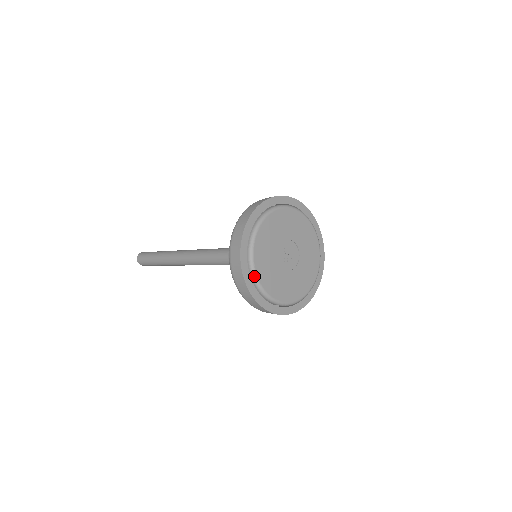
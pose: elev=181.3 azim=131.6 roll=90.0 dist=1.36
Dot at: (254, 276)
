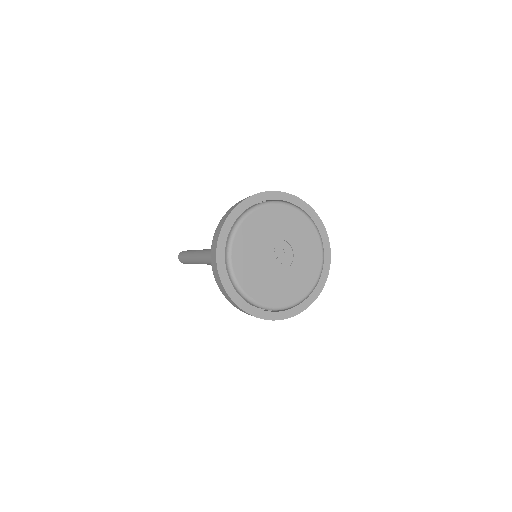
Dot at: (229, 263)
